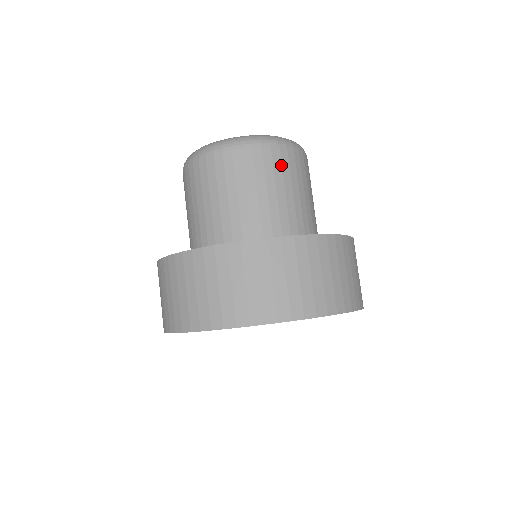
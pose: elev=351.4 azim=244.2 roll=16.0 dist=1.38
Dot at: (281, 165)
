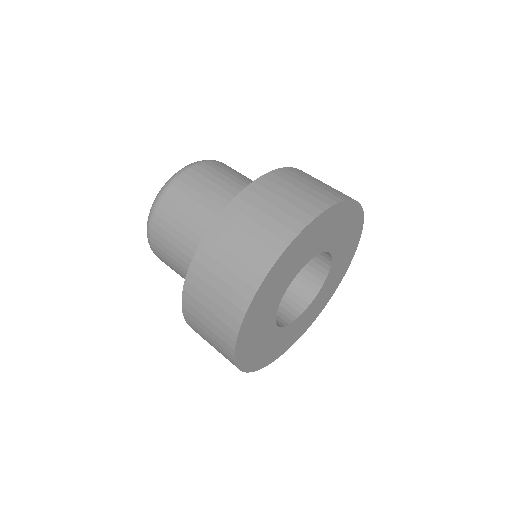
Dot at: occluded
